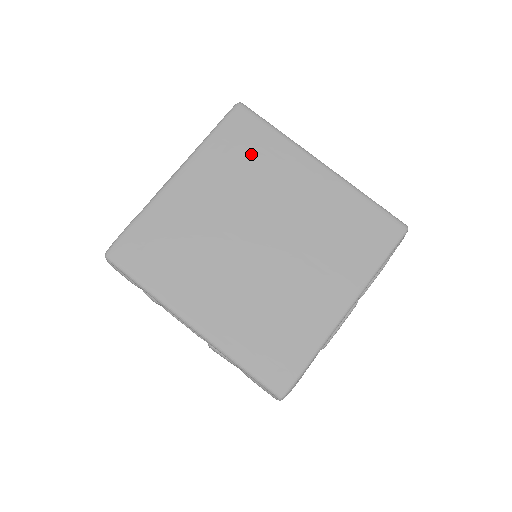
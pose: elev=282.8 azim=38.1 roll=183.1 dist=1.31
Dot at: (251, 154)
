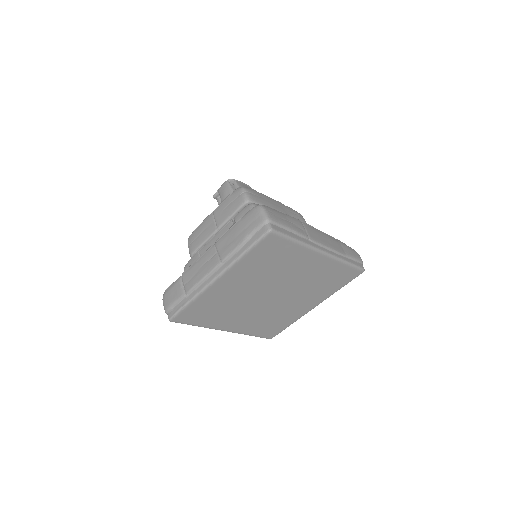
Dot at: (274, 259)
